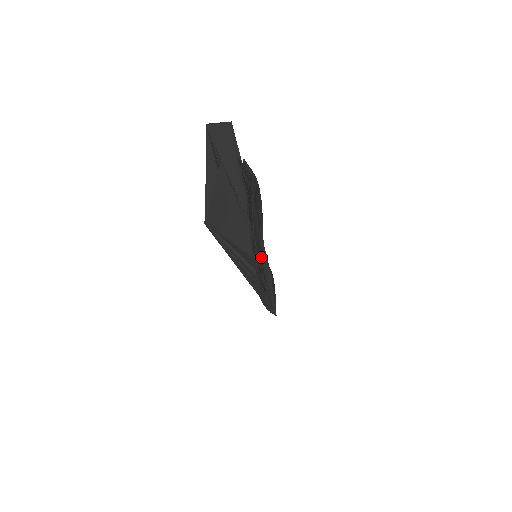
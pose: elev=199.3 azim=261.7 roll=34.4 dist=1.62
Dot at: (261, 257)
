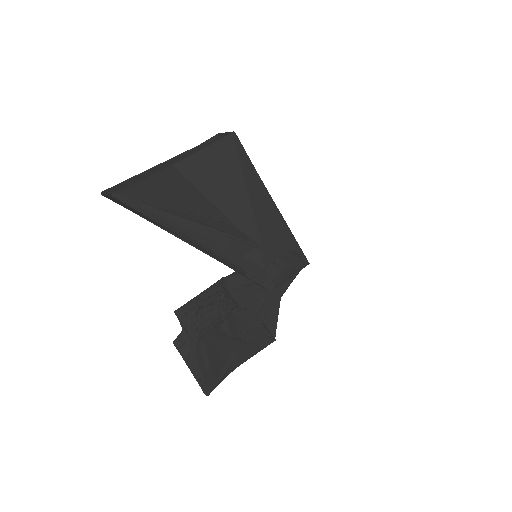
Dot at: (253, 336)
